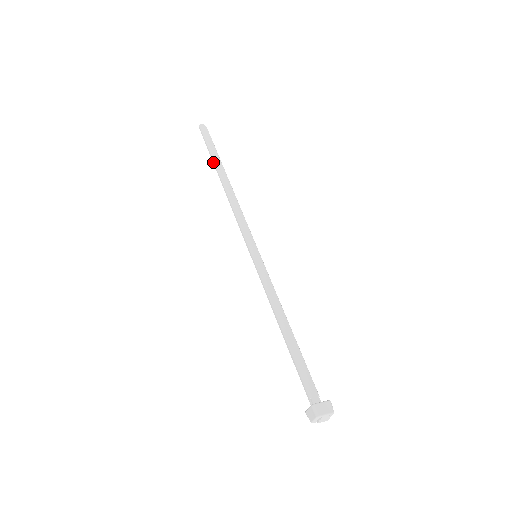
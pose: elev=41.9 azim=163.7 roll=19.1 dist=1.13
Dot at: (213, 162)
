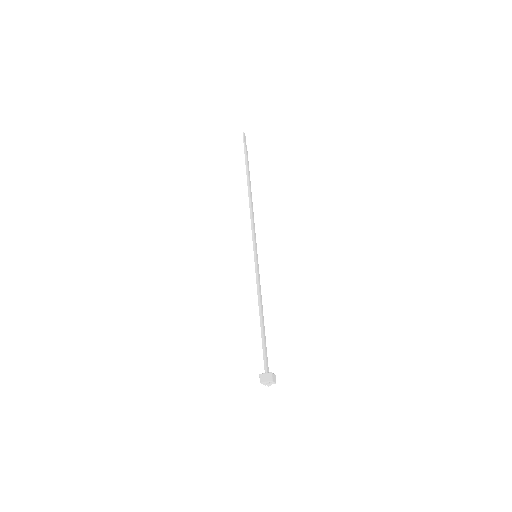
Dot at: (246, 168)
